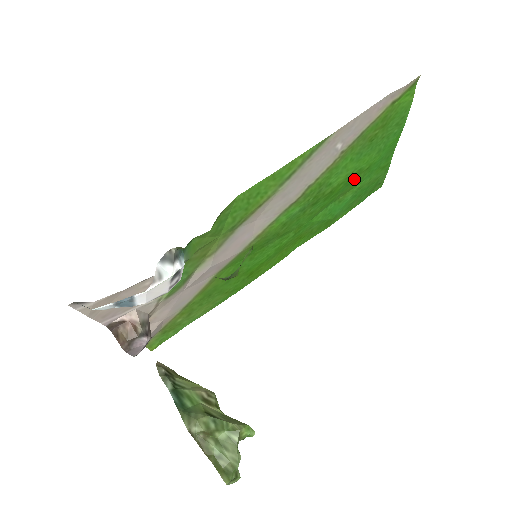
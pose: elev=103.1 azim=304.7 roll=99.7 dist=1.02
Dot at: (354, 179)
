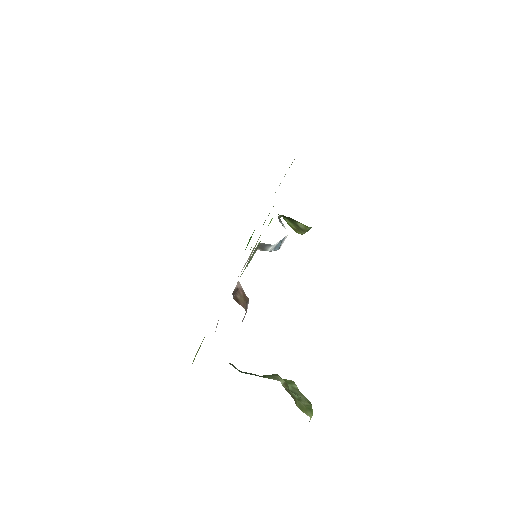
Dot at: occluded
